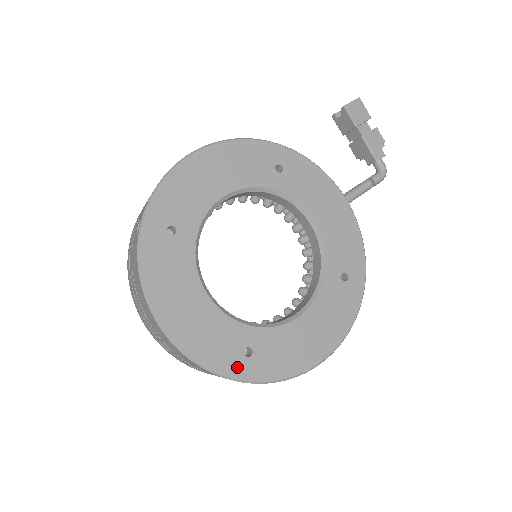
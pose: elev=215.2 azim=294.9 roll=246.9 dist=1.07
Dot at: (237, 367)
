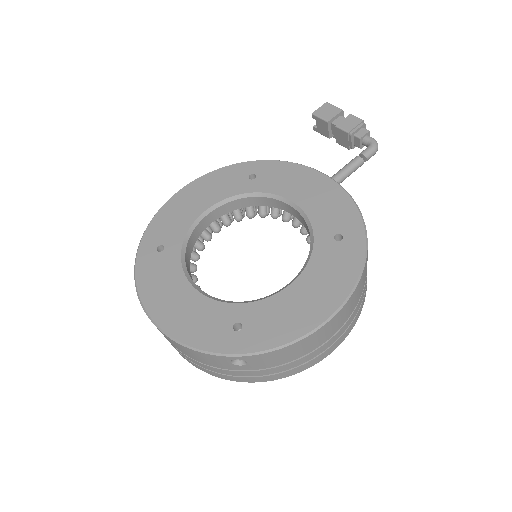
Dot at: (227, 342)
